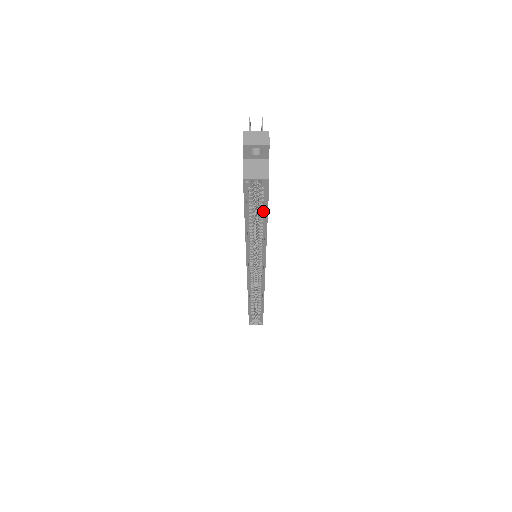
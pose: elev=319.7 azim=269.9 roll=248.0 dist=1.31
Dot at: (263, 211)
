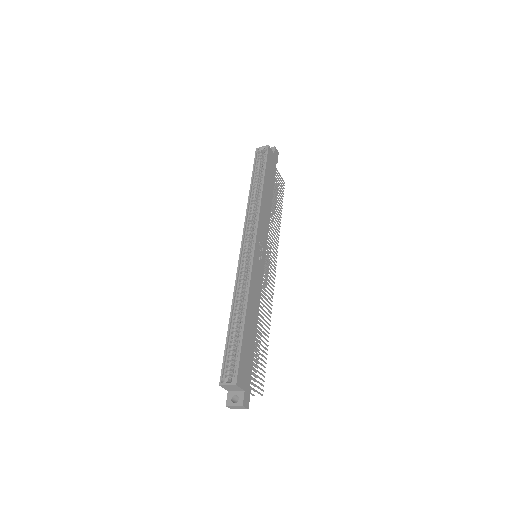
Dot at: (263, 172)
